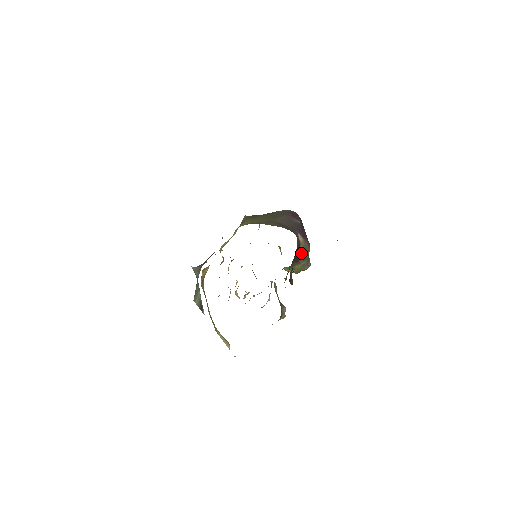
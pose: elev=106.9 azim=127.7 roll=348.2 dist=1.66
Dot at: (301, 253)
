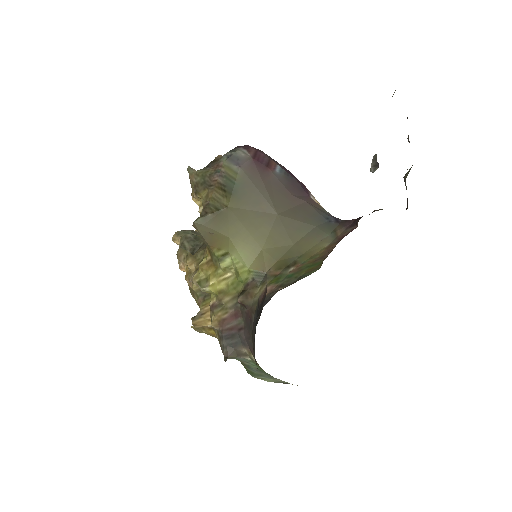
Dot at: occluded
